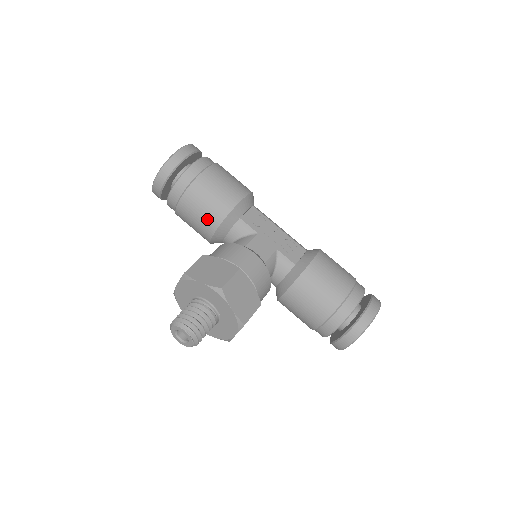
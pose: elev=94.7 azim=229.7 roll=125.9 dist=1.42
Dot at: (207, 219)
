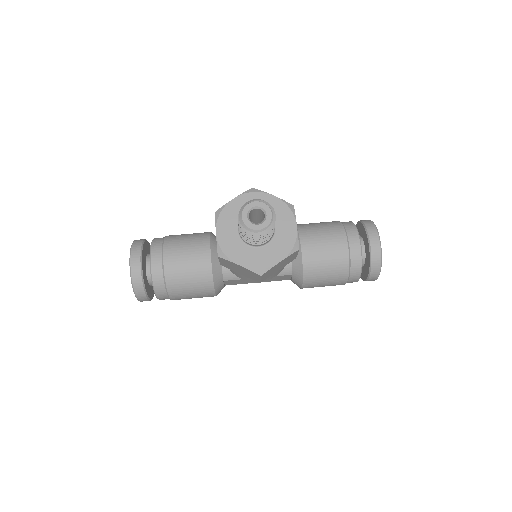
Dot at: (197, 246)
